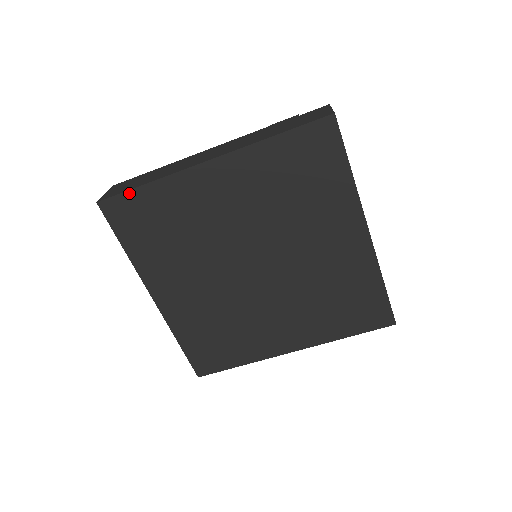
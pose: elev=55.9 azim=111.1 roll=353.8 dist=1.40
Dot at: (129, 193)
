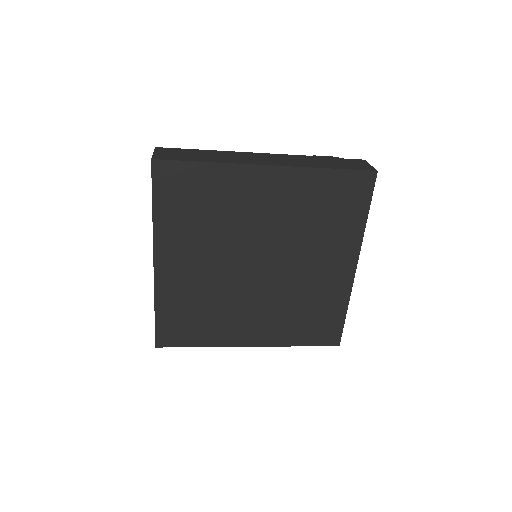
Dot at: (186, 163)
